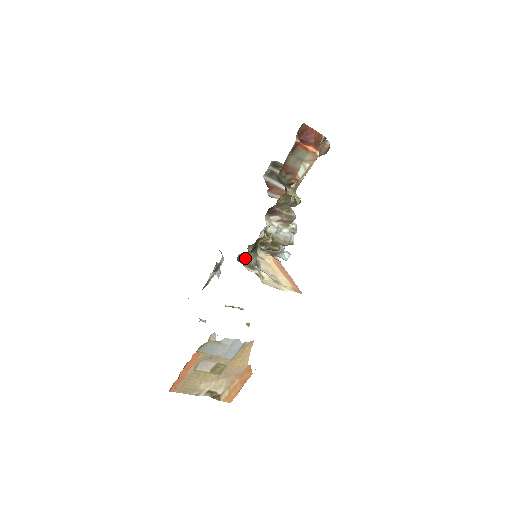
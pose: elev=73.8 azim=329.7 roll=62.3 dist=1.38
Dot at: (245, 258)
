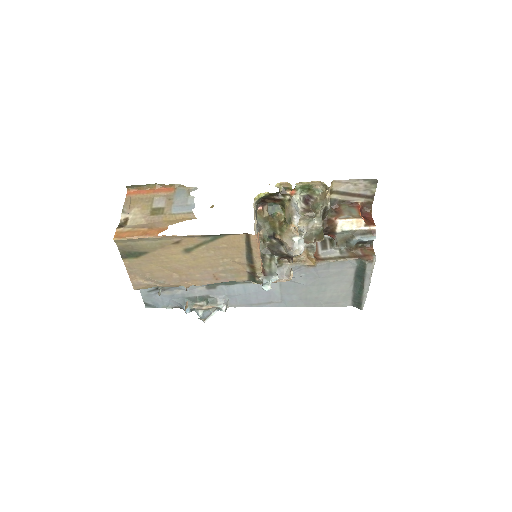
Dot at: (259, 218)
